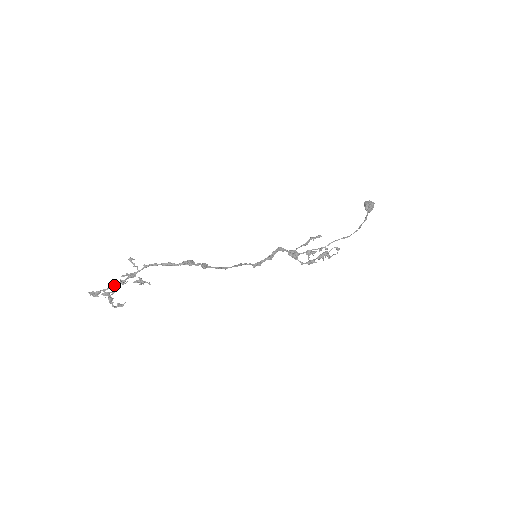
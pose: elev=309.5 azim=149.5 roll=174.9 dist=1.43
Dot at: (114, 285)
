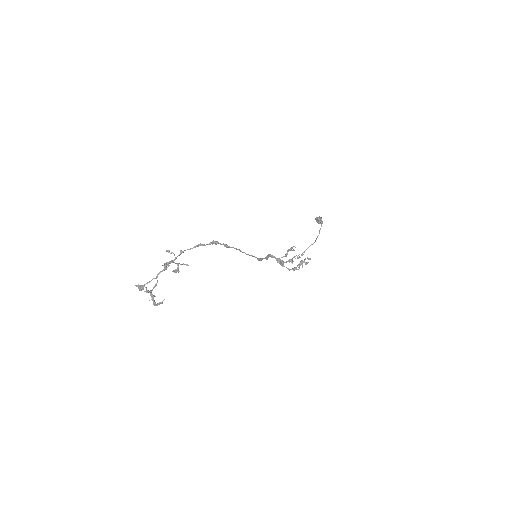
Dot at: (157, 274)
